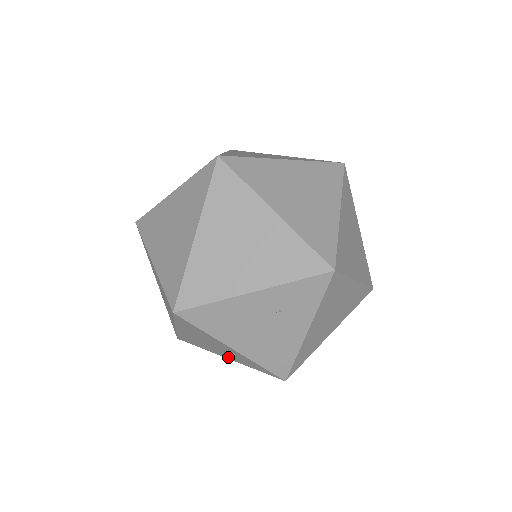
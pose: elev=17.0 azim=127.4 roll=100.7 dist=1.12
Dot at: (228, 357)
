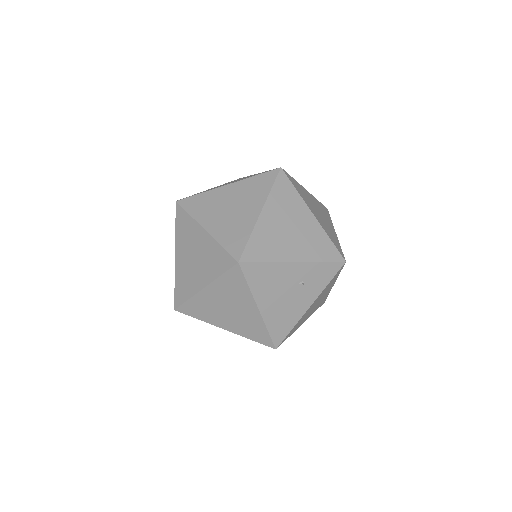
Dot at: (229, 327)
